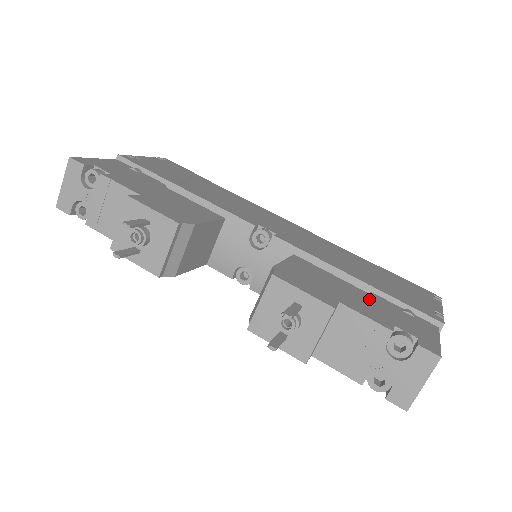
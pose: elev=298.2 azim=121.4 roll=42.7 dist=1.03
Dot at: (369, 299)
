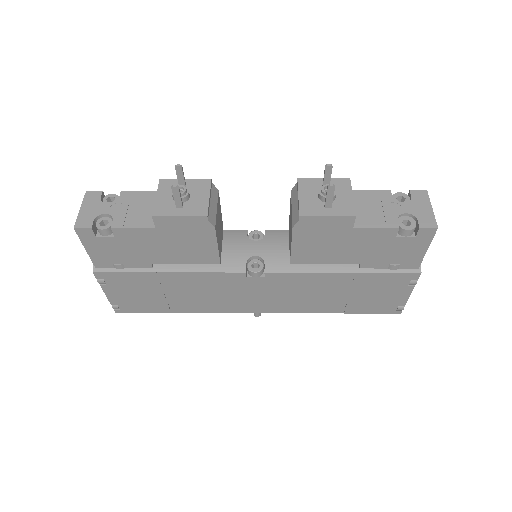
Dot at: occluded
